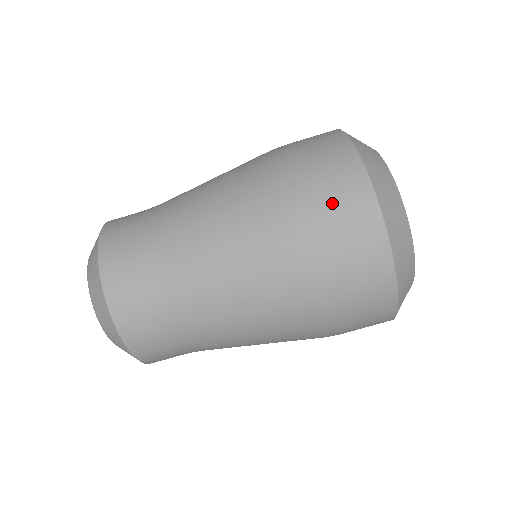
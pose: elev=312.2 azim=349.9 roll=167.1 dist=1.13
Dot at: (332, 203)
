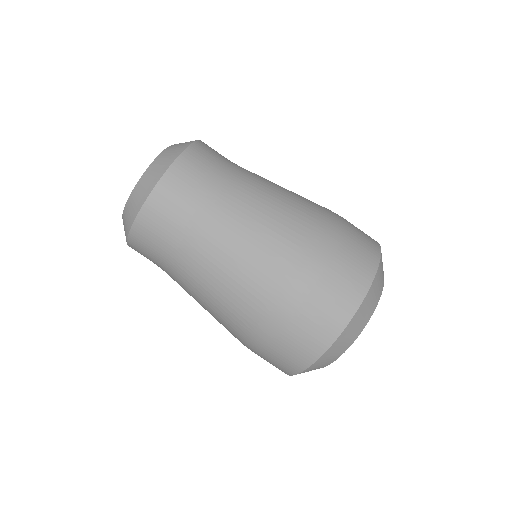
Dot at: (337, 278)
